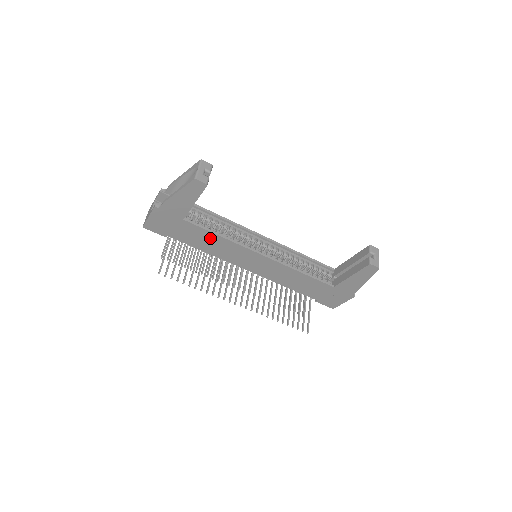
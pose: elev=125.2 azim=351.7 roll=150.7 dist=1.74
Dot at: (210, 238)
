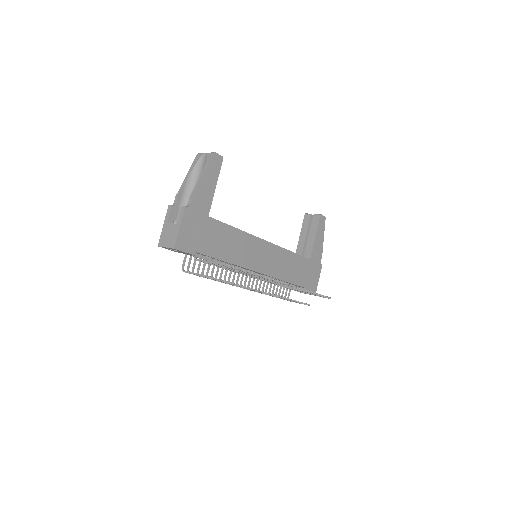
Dot at: (229, 236)
